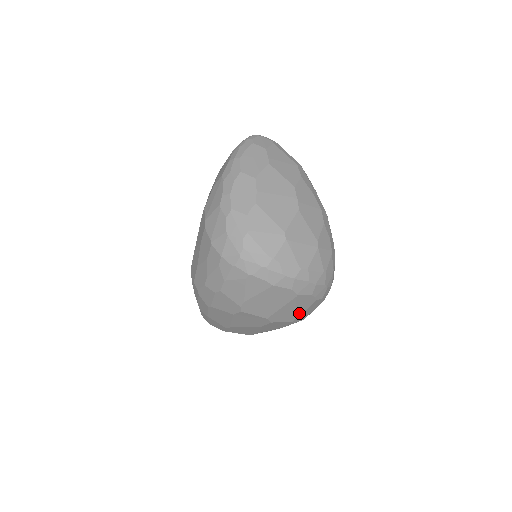
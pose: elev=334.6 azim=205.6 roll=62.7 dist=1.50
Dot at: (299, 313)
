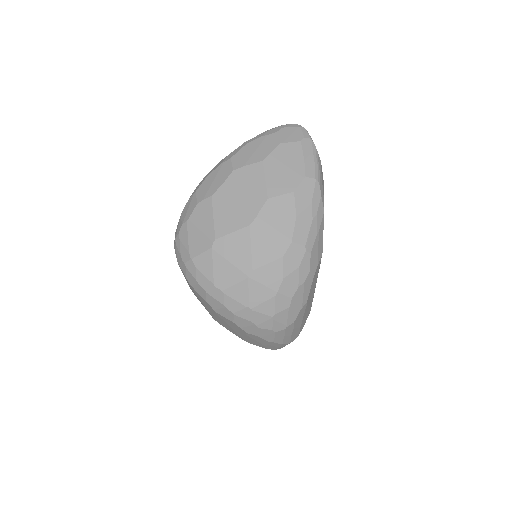
Dot at: (241, 335)
